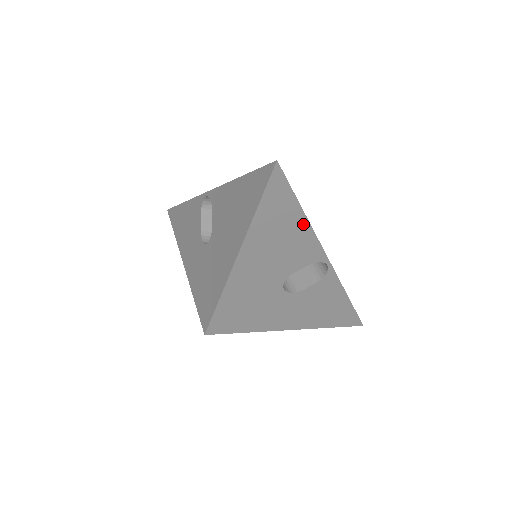
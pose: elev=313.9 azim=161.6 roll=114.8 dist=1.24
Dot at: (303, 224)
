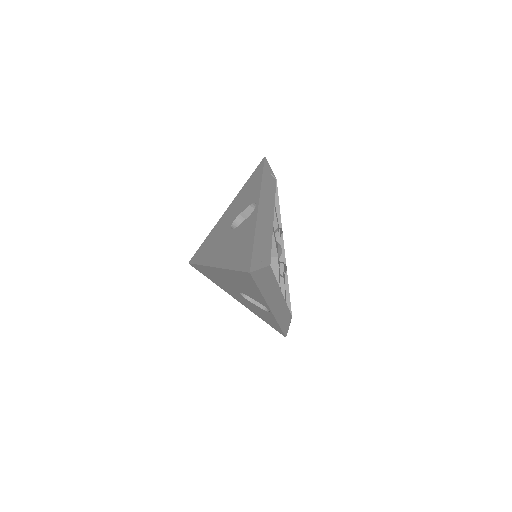
Dot at: (259, 293)
